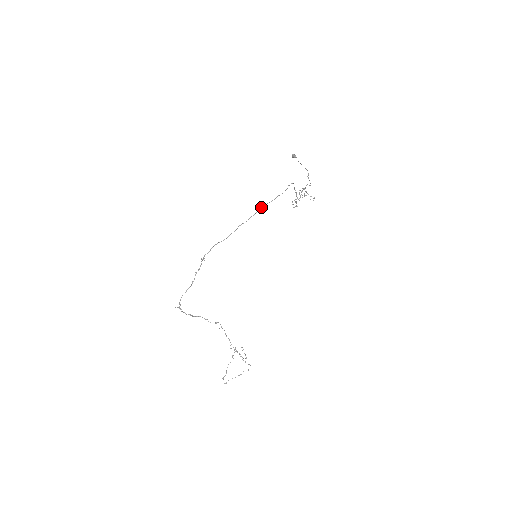
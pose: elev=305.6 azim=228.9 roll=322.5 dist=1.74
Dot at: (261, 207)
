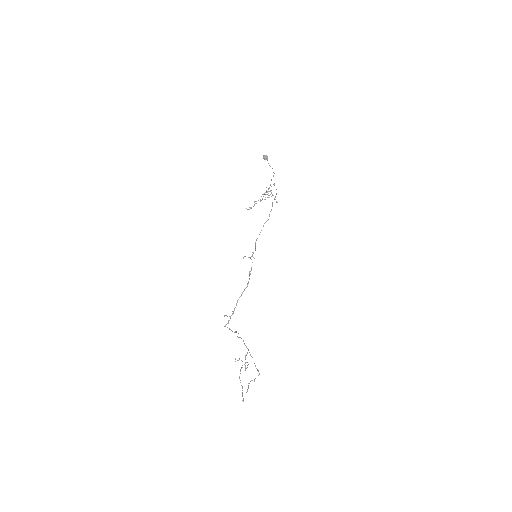
Dot at: (272, 204)
